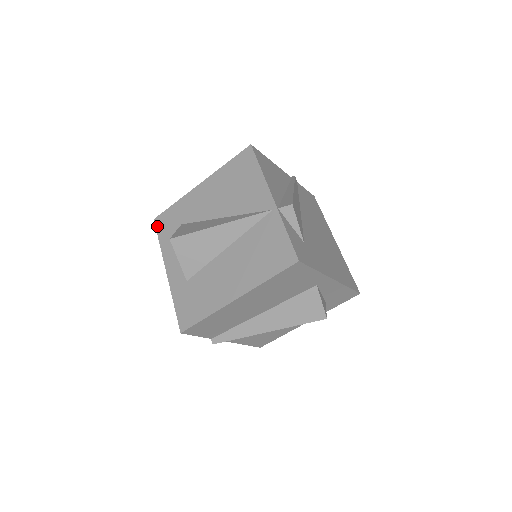
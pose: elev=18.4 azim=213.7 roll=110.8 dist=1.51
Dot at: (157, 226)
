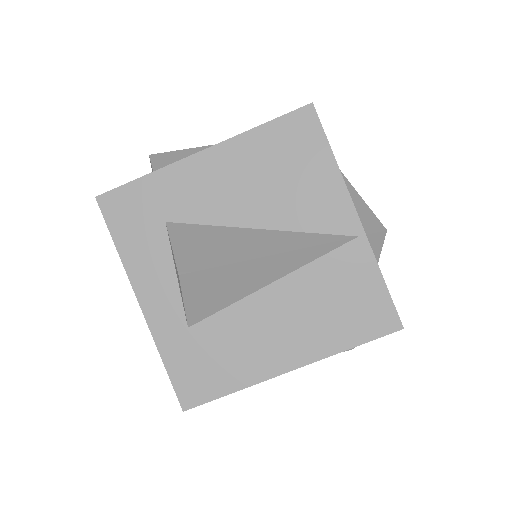
Dot at: (106, 213)
